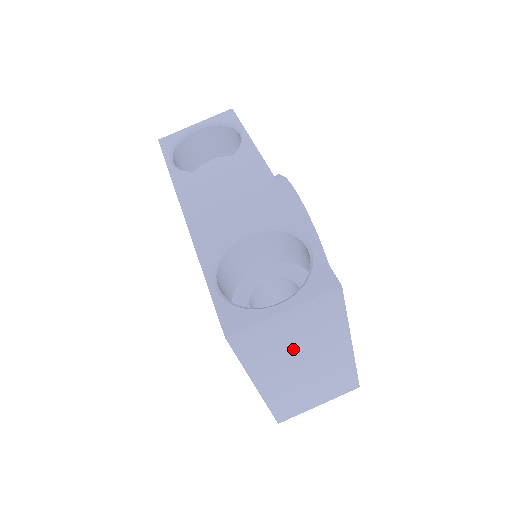
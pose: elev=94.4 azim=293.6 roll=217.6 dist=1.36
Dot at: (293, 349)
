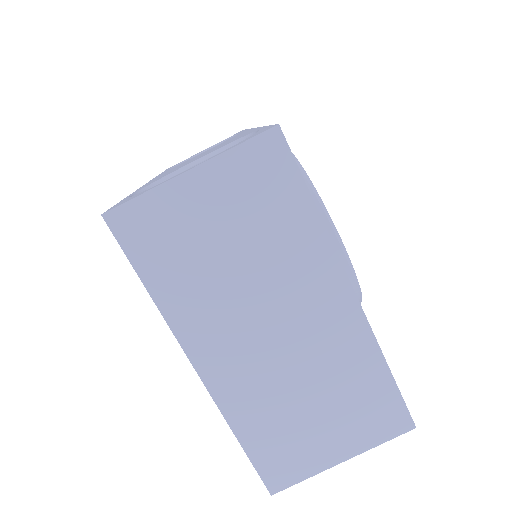
Dot at: (236, 275)
